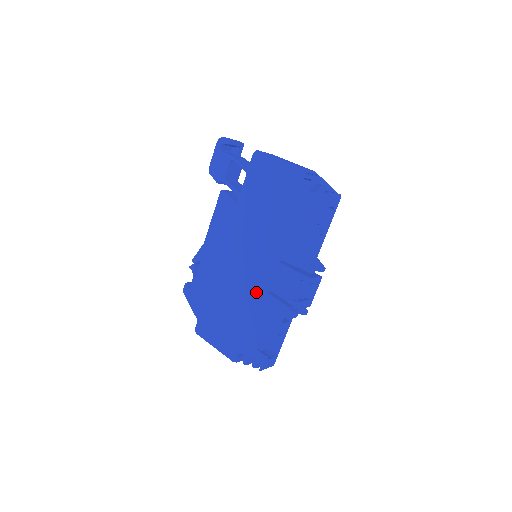
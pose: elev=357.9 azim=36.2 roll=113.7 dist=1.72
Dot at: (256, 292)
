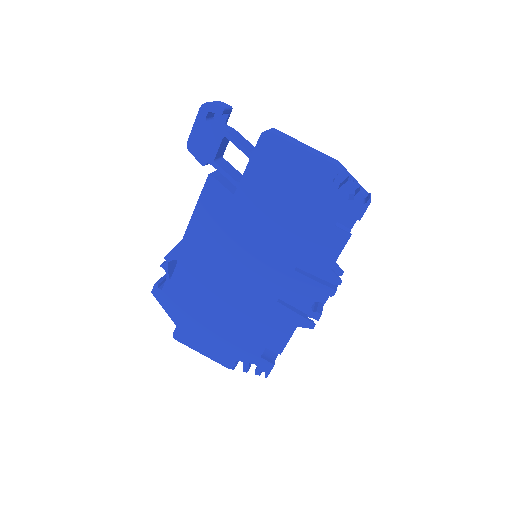
Dot at: (262, 300)
